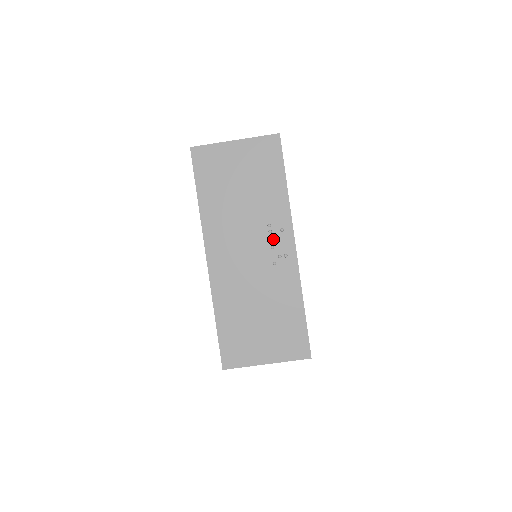
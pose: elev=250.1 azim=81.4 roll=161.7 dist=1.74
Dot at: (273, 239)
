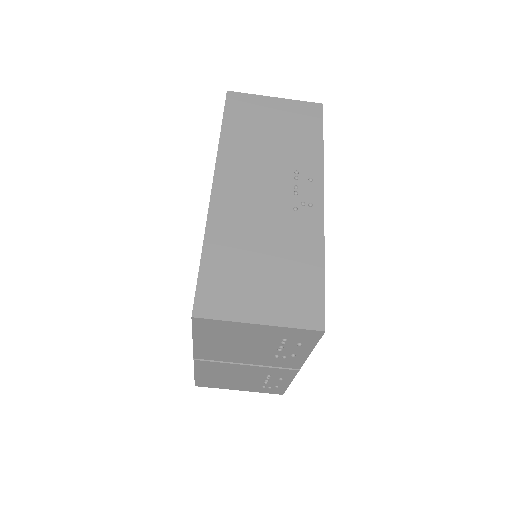
Dot at: (298, 186)
